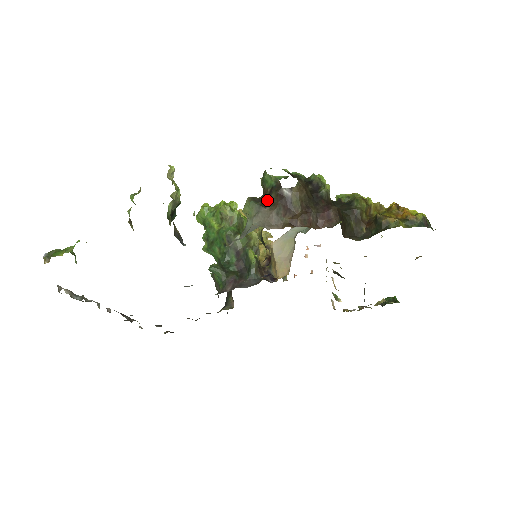
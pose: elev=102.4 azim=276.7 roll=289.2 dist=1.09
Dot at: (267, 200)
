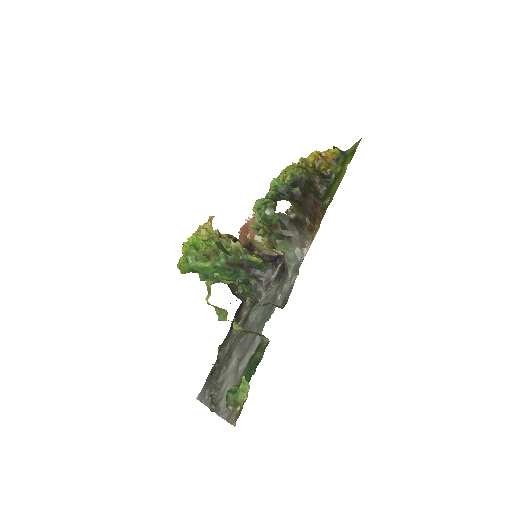
Dot at: (285, 231)
